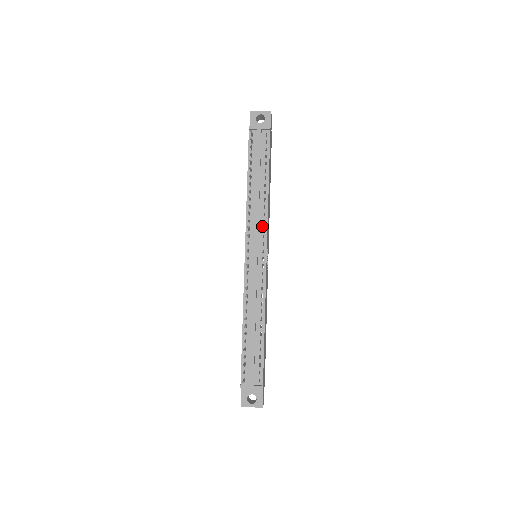
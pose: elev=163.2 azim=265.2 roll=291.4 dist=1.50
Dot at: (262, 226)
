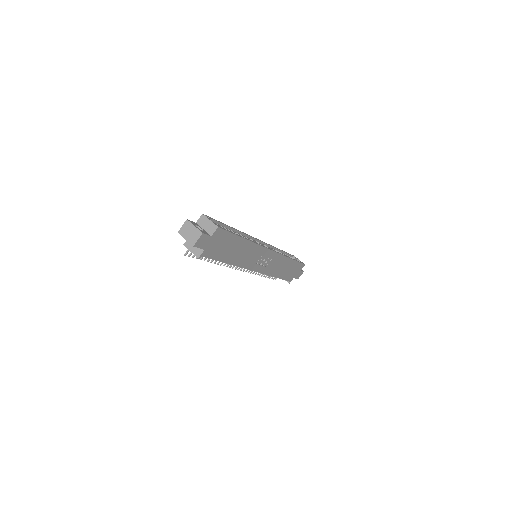
Dot at: occluded
